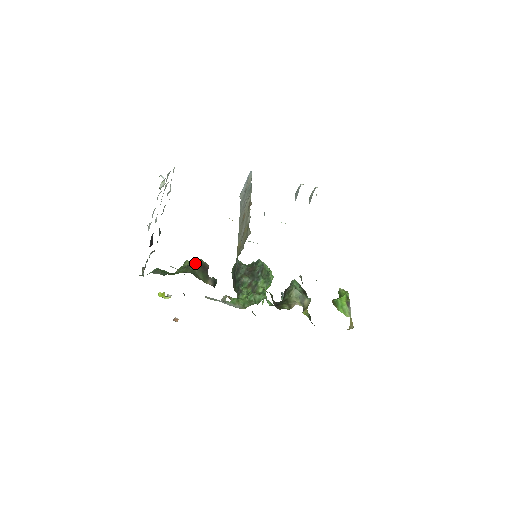
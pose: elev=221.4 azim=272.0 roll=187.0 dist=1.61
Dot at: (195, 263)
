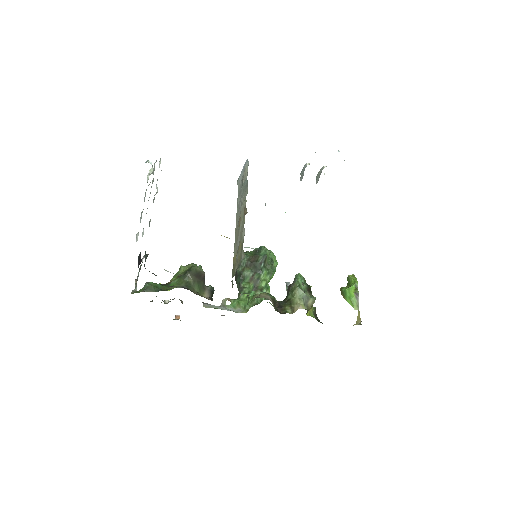
Dot at: (190, 273)
